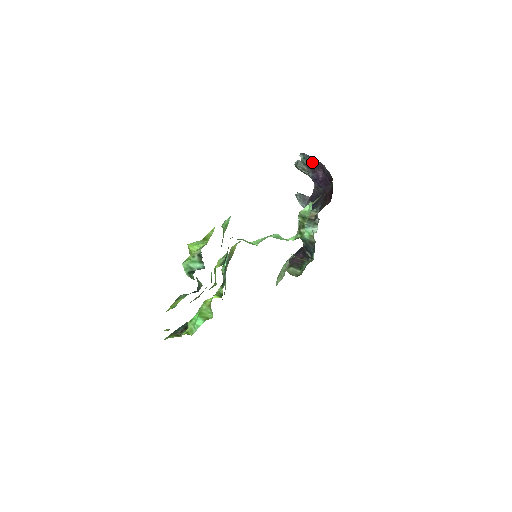
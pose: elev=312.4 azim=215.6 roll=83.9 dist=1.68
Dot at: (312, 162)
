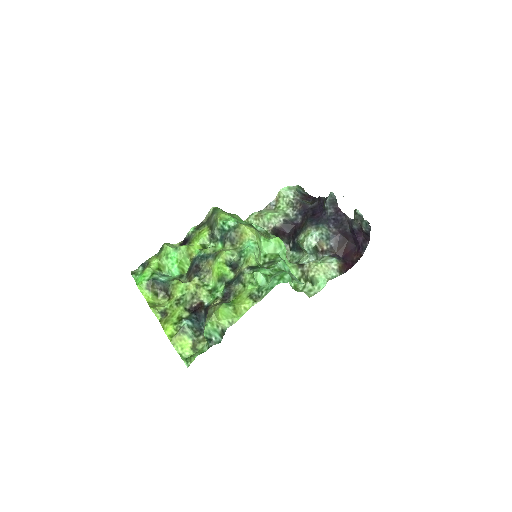
Dot at: (366, 233)
